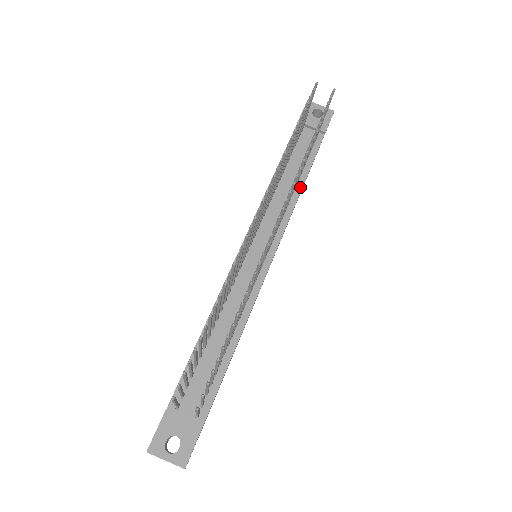
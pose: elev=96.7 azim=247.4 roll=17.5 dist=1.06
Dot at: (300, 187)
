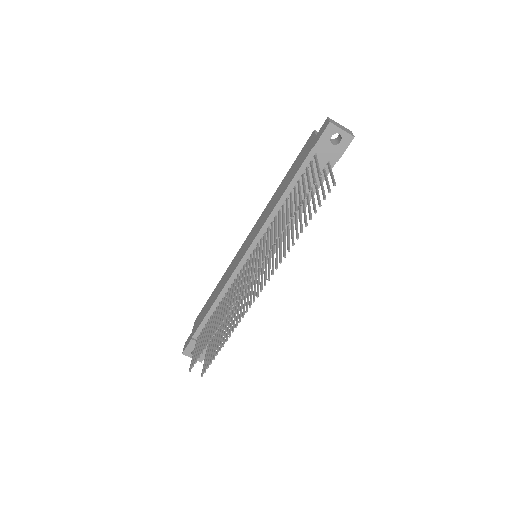
Dot at: occluded
